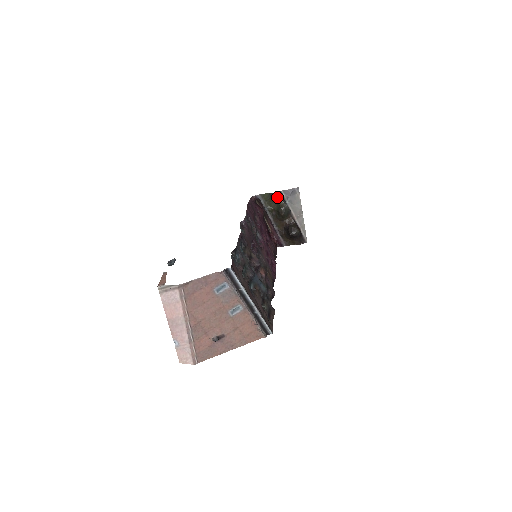
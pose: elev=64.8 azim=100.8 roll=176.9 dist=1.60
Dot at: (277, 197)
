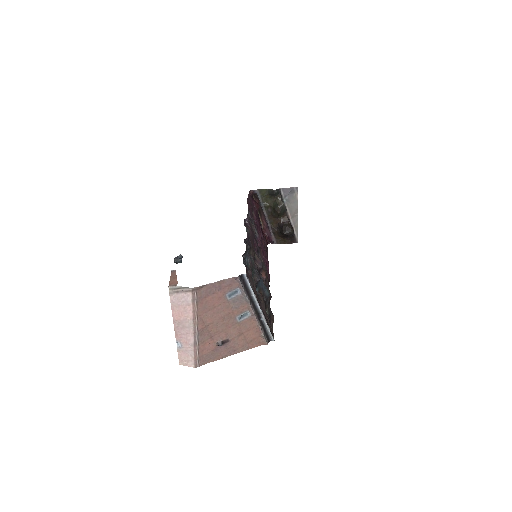
Dot at: (275, 194)
